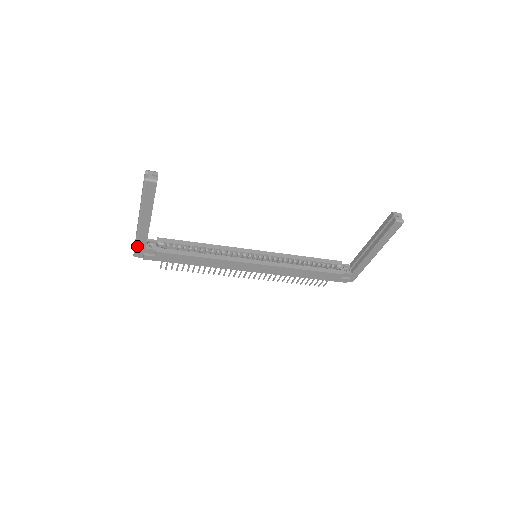
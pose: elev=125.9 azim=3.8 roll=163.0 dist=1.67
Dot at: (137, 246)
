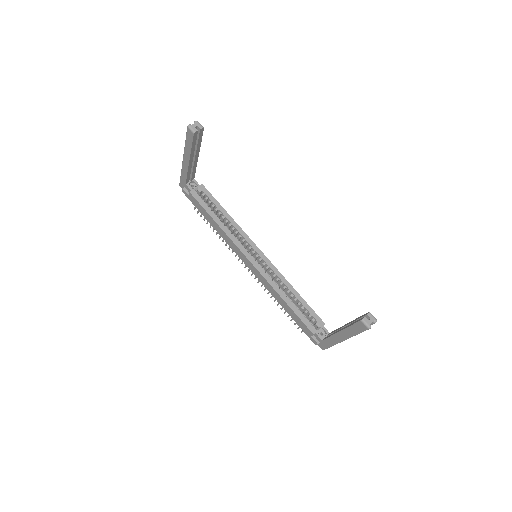
Dot at: (181, 178)
